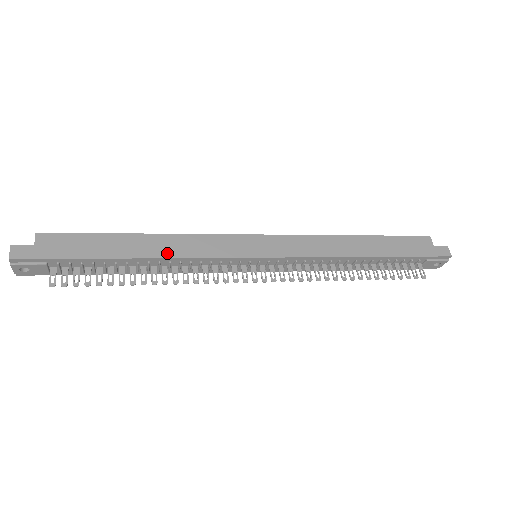
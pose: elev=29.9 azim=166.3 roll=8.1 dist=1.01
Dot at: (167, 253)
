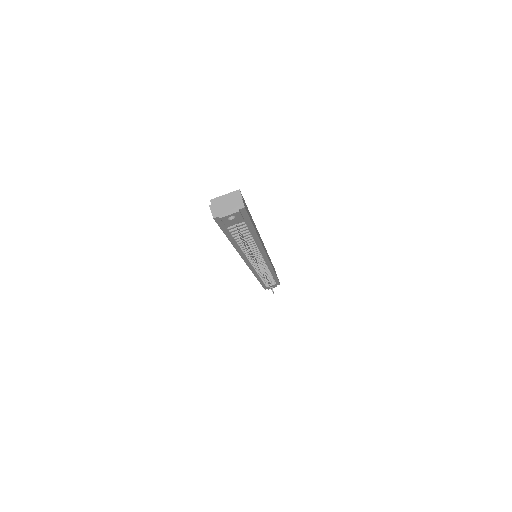
Dot at: occluded
